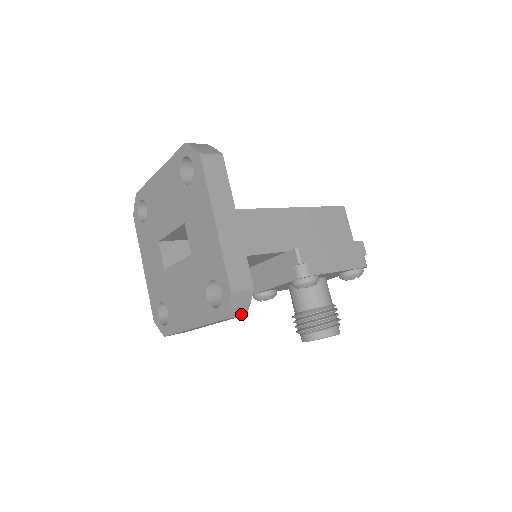
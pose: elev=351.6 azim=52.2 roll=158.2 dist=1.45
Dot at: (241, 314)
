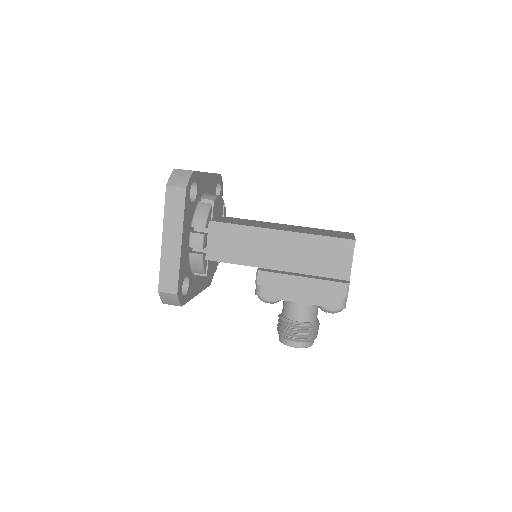
Dot at: (176, 305)
